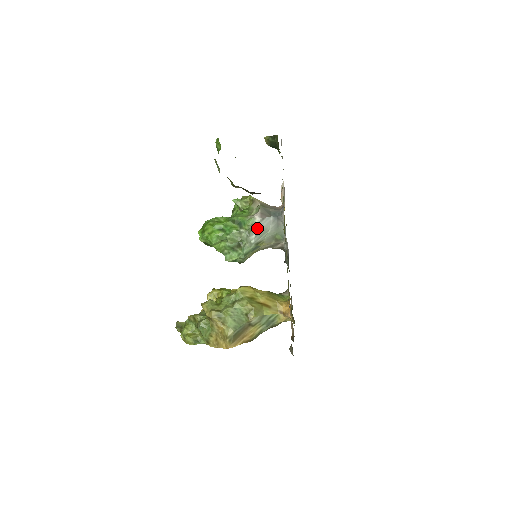
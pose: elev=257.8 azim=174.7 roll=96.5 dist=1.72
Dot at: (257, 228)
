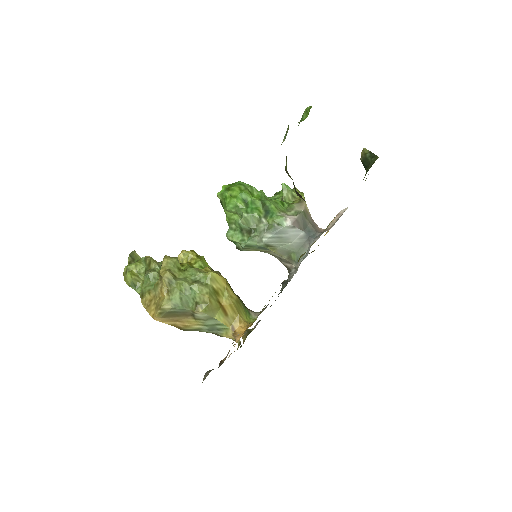
Dot at: (280, 231)
